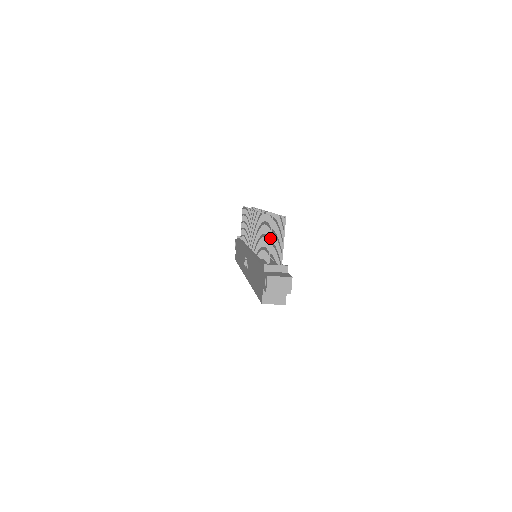
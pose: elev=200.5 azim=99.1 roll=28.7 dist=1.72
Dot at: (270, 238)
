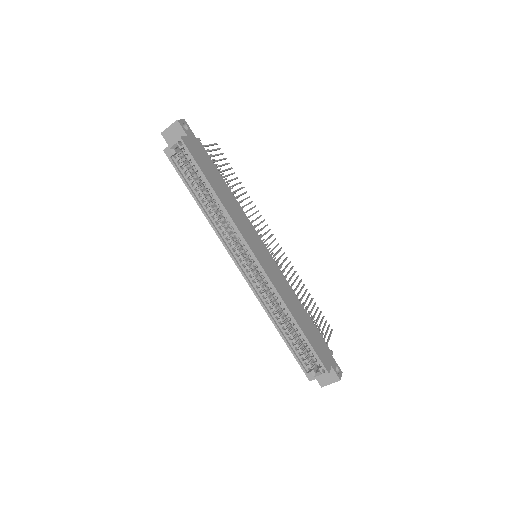
Dot at: occluded
